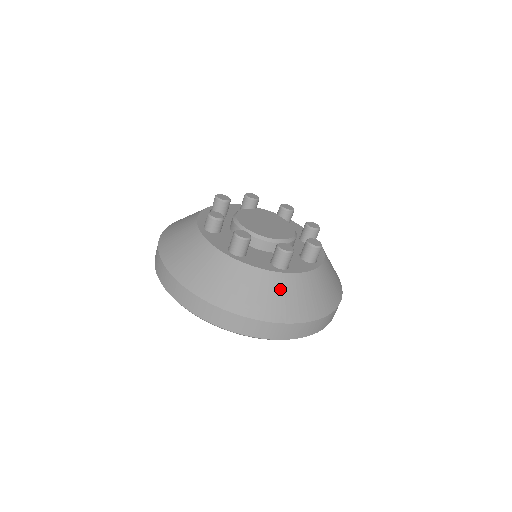
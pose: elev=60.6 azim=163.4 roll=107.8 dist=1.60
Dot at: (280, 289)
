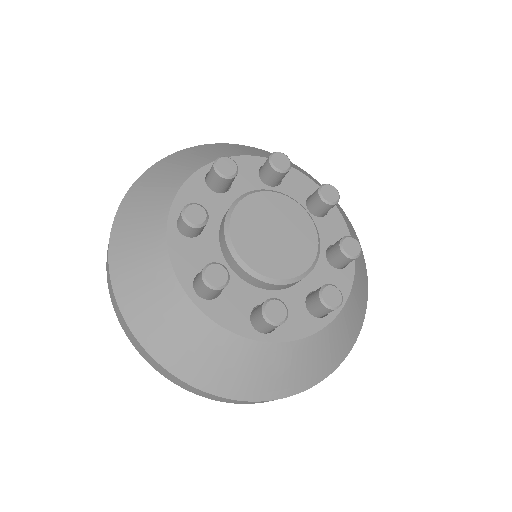
Dot at: (248, 361)
